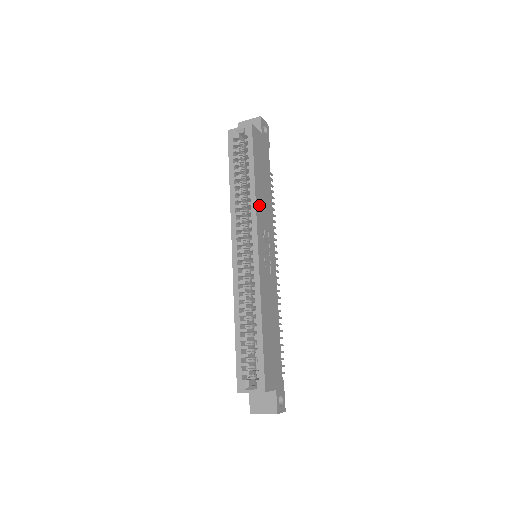
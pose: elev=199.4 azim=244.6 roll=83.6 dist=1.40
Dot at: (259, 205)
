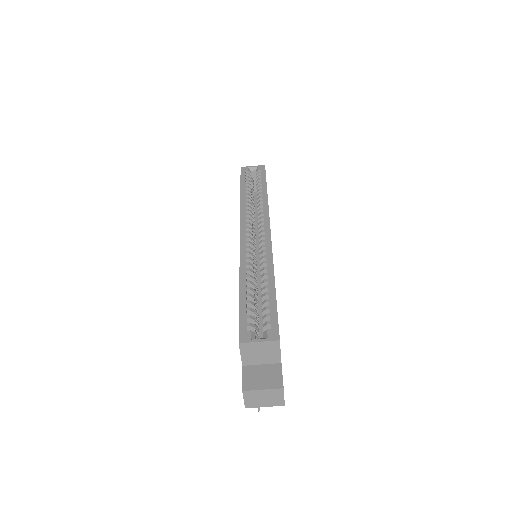
Dot at: occluded
